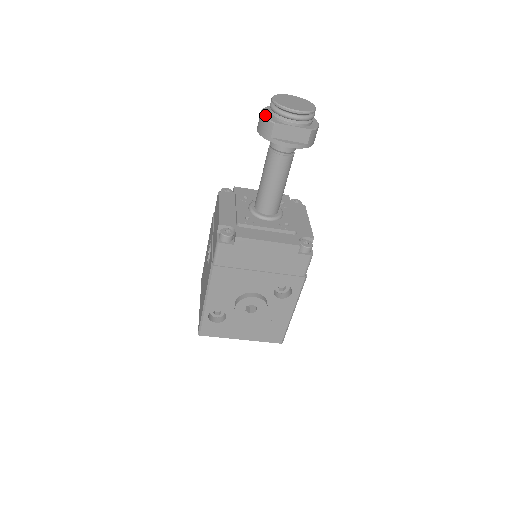
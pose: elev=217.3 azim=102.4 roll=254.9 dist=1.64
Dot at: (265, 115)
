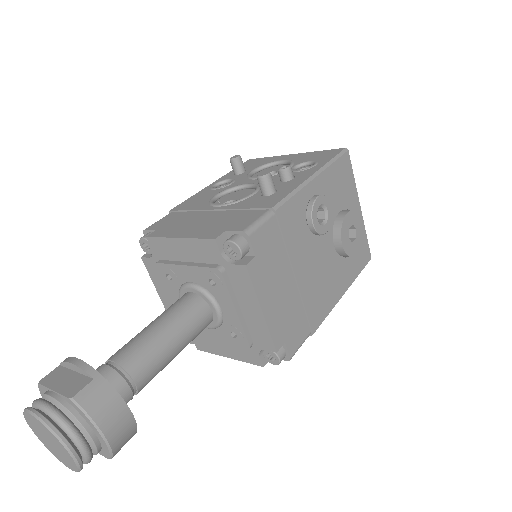
Dot at: occluded
